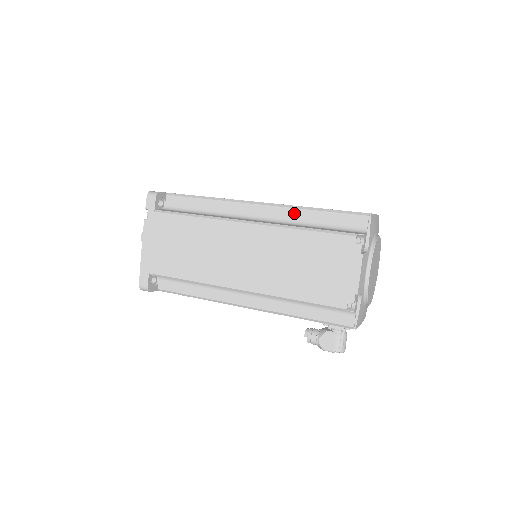
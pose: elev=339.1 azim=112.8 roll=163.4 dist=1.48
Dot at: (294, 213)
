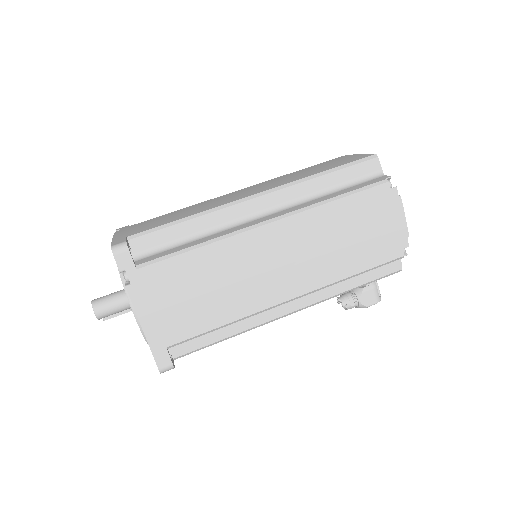
Dot at: (304, 188)
